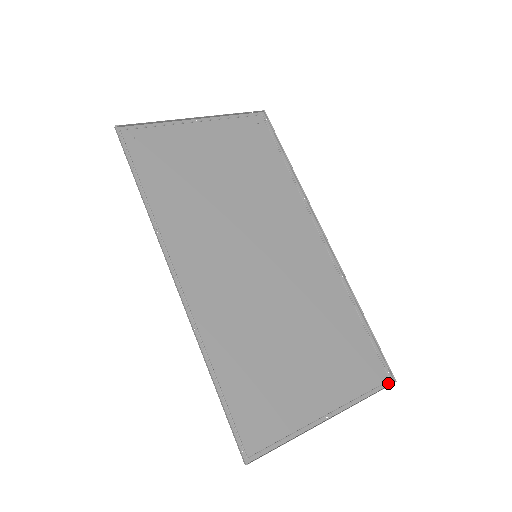
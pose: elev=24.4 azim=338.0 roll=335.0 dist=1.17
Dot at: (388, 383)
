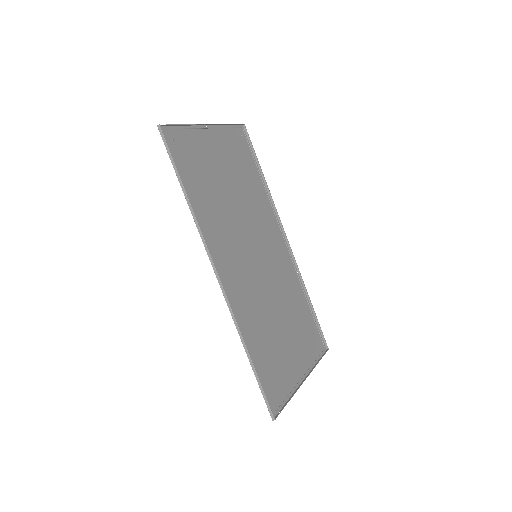
Dot at: (324, 351)
